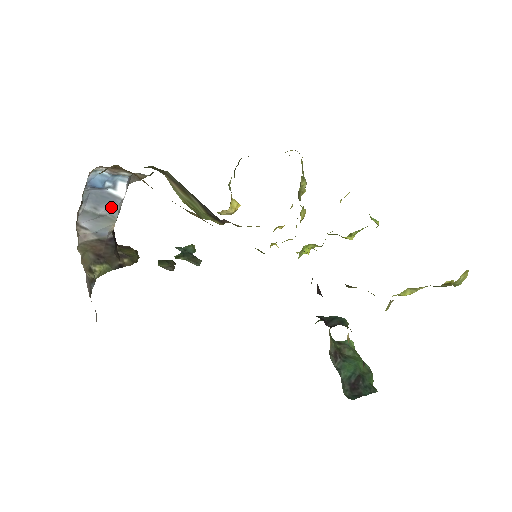
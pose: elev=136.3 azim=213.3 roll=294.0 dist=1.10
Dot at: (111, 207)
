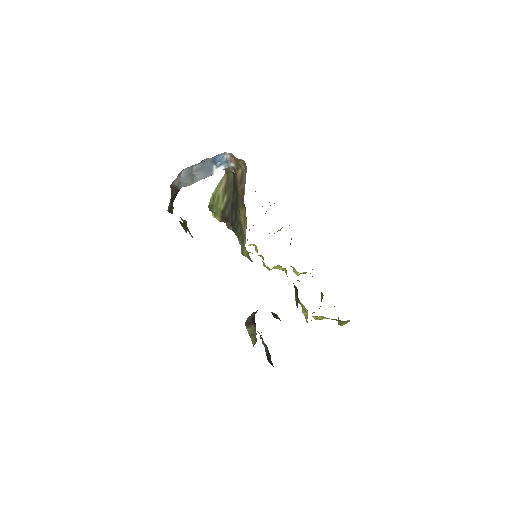
Dot at: (203, 175)
